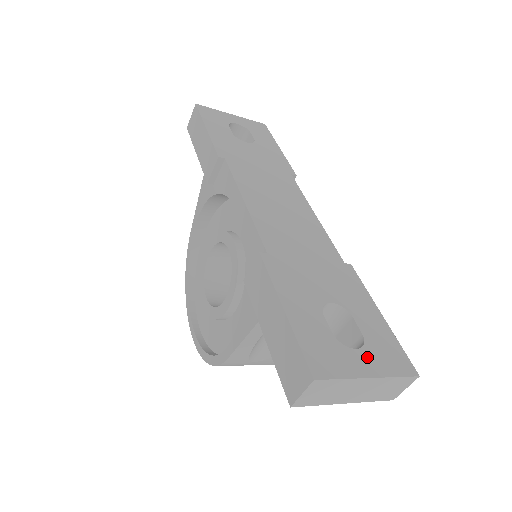
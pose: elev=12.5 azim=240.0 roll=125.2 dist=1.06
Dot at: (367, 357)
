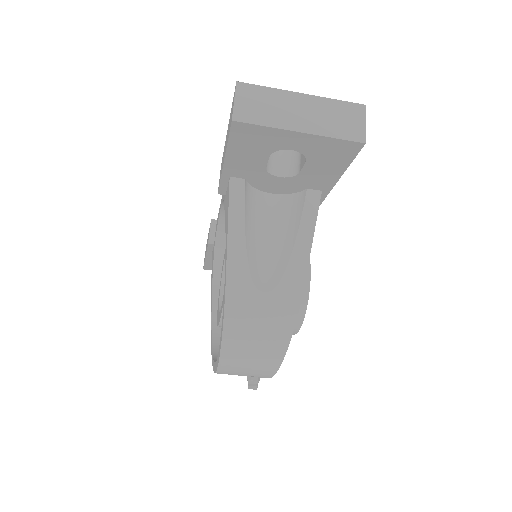
Dot at: occluded
